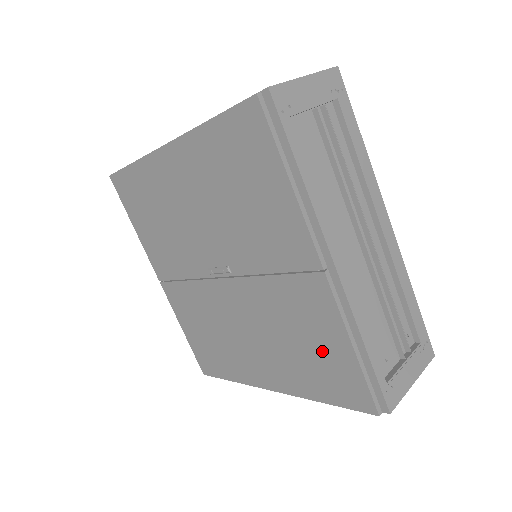
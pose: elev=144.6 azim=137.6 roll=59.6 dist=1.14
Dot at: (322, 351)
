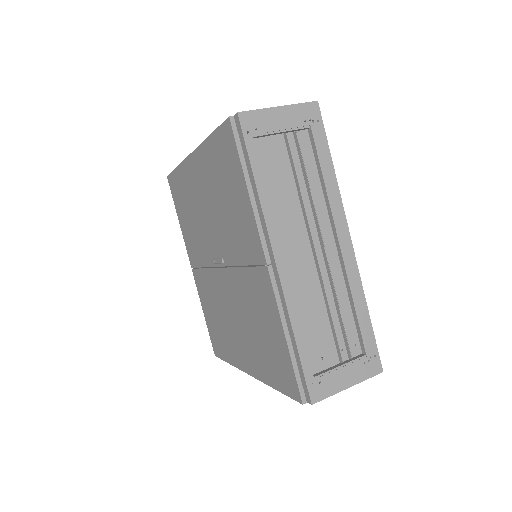
Dot at: (270, 338)
